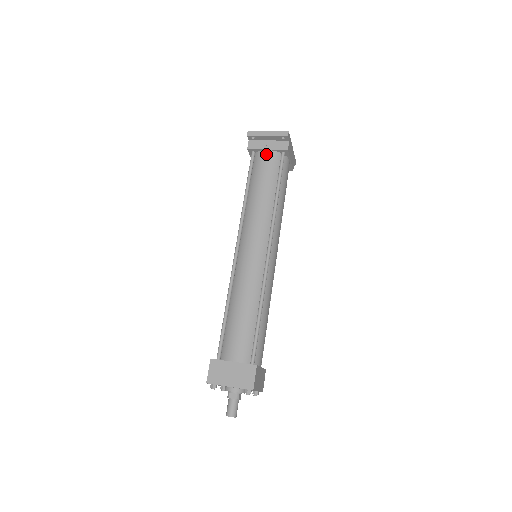
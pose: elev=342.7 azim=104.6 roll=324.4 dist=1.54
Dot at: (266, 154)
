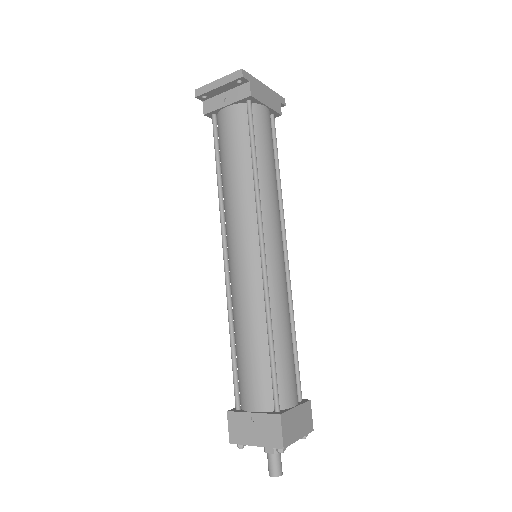
Dot at: (227, 113)
